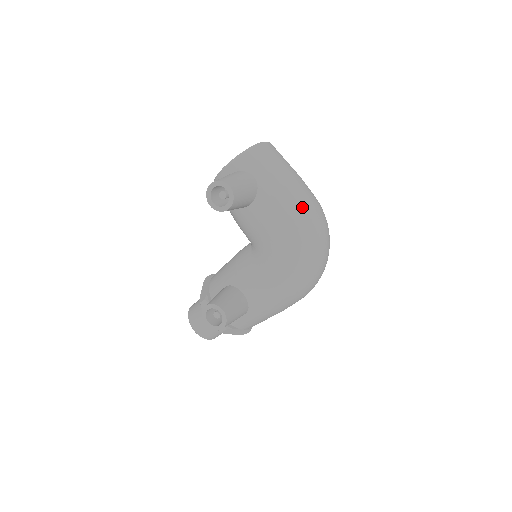
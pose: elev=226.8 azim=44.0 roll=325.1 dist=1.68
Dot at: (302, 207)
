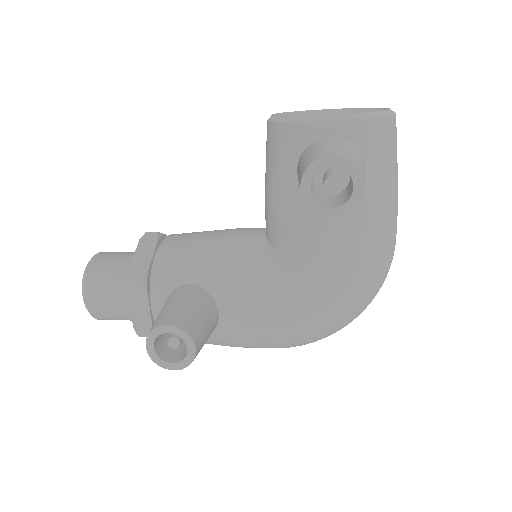
Dot at: (389, 249)
